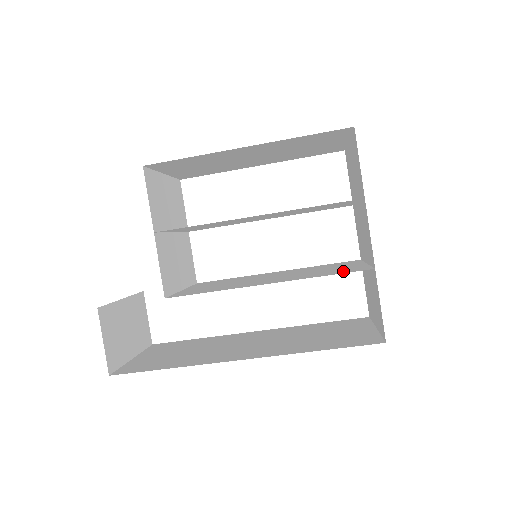
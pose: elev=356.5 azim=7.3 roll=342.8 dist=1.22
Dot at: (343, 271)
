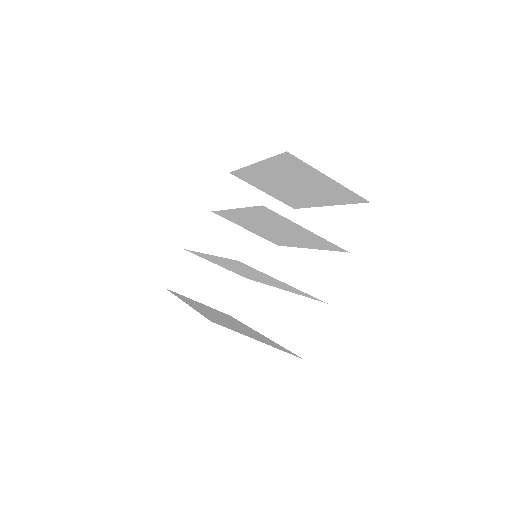
Dot at: occluded
